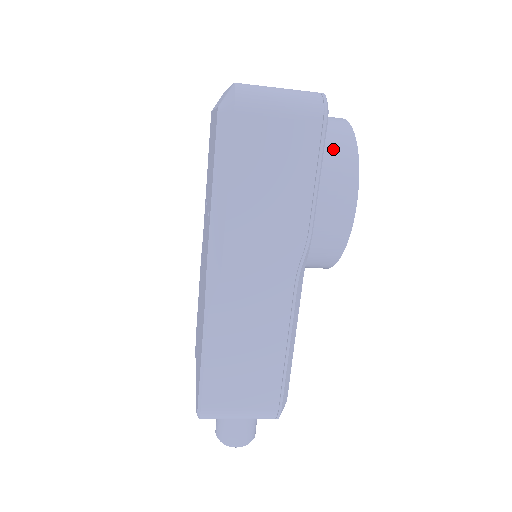
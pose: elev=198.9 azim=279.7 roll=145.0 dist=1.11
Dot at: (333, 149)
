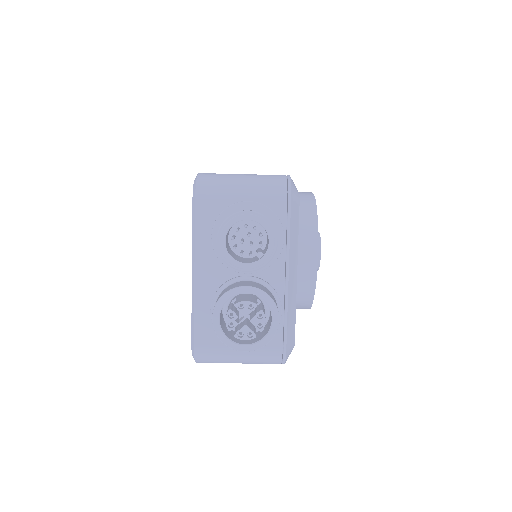
Dot at: occluded
